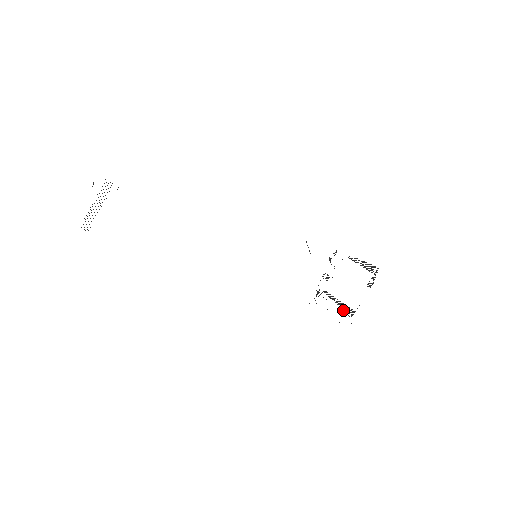
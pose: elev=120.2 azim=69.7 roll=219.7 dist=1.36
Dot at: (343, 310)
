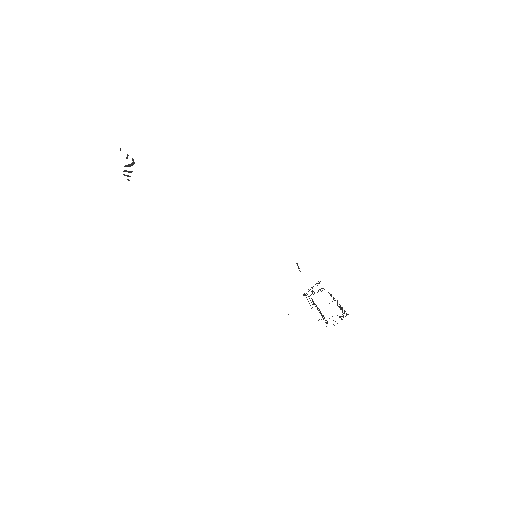
Dot at: occluded
